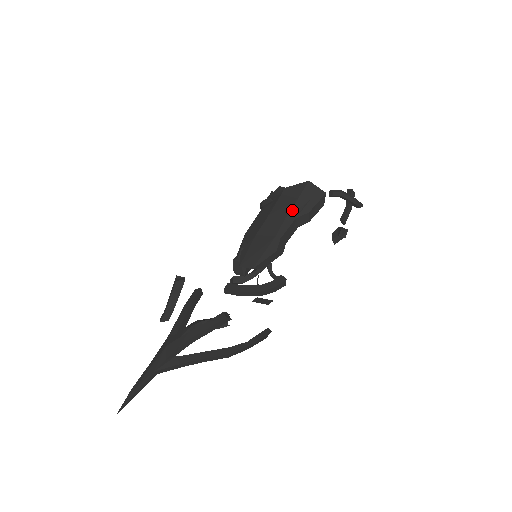
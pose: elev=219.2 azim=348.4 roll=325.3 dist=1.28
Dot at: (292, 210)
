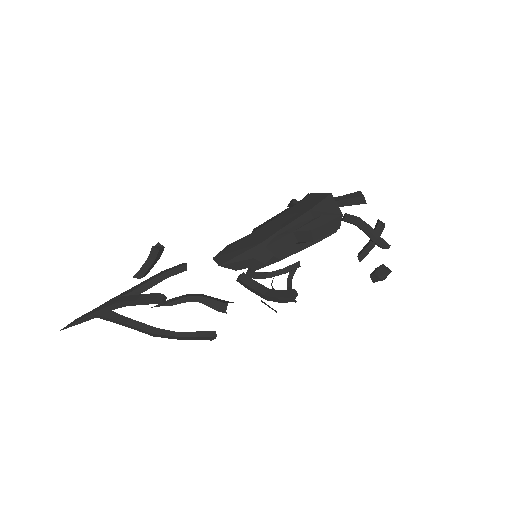
Dot at: (295, 221)
